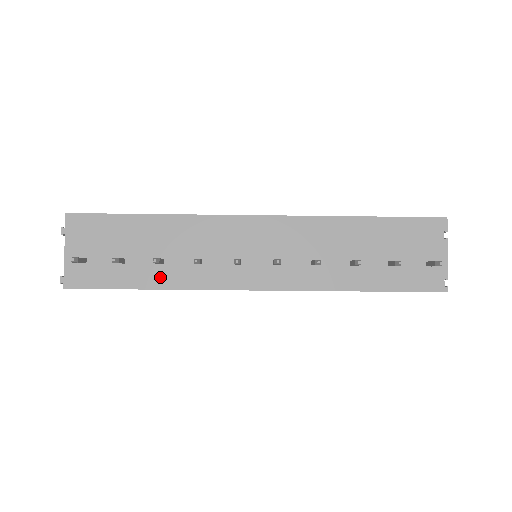
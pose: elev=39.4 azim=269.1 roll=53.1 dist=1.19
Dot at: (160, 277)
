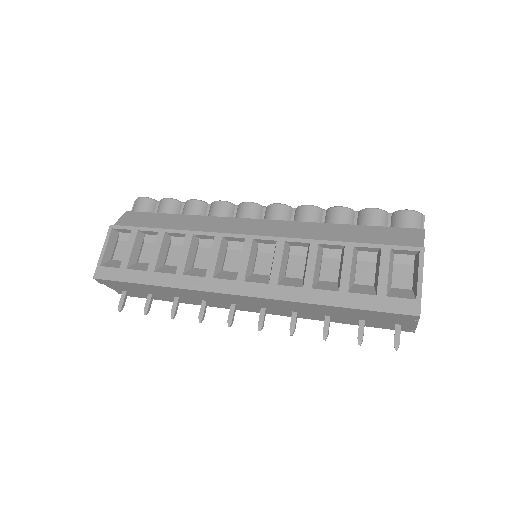
Dot at: (182, 301)
